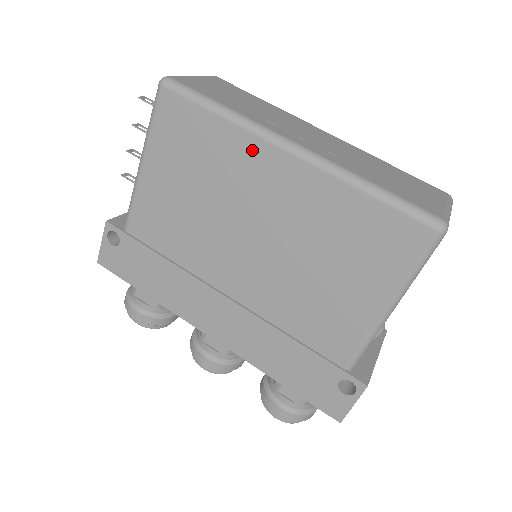
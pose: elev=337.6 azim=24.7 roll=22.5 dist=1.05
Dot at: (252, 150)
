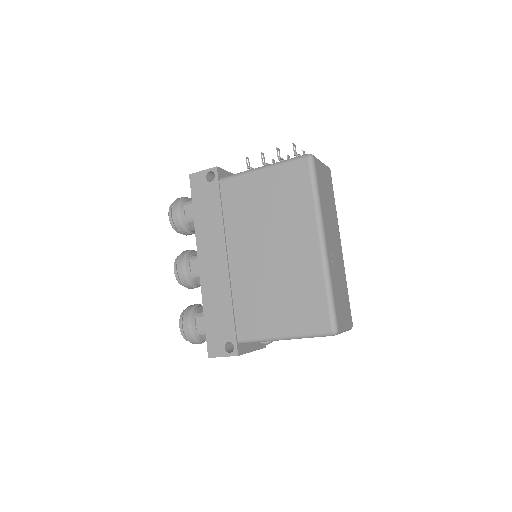
Dot at: (308, 223)
